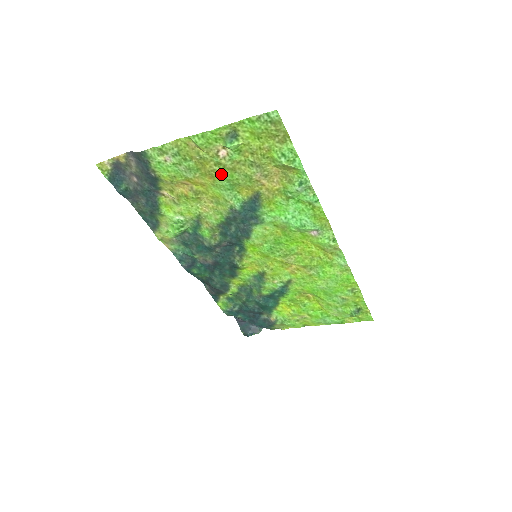
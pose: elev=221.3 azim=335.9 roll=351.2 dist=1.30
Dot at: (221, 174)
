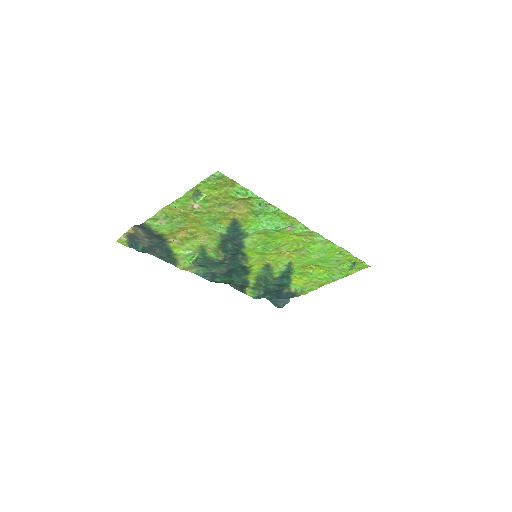
Dot at: (202, 218)
